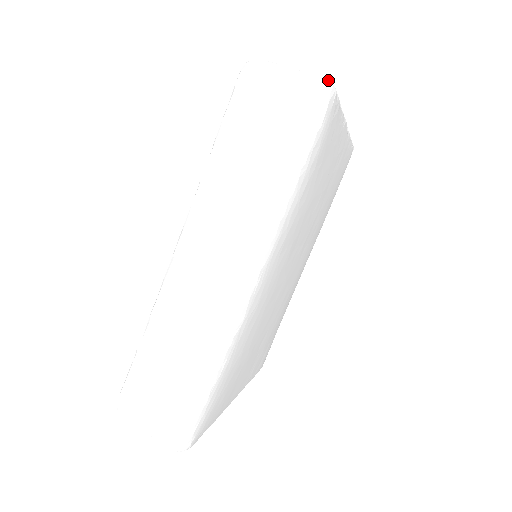
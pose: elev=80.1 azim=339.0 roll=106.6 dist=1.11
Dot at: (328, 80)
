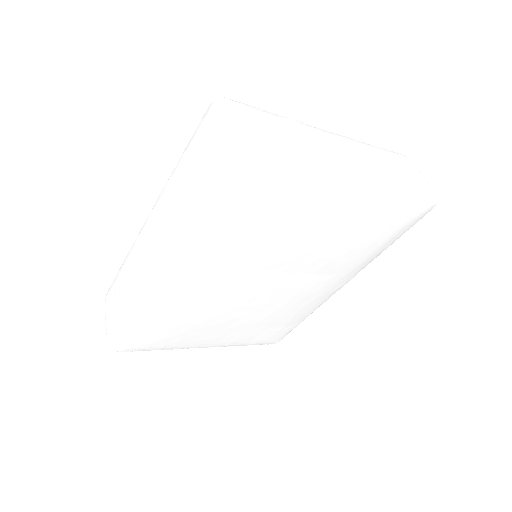
Dot at: (241, 148)
